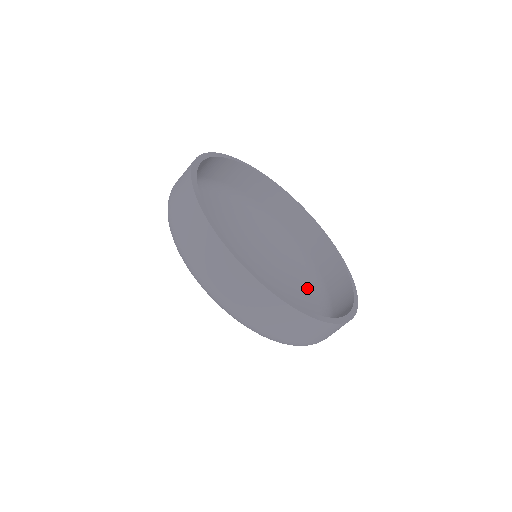
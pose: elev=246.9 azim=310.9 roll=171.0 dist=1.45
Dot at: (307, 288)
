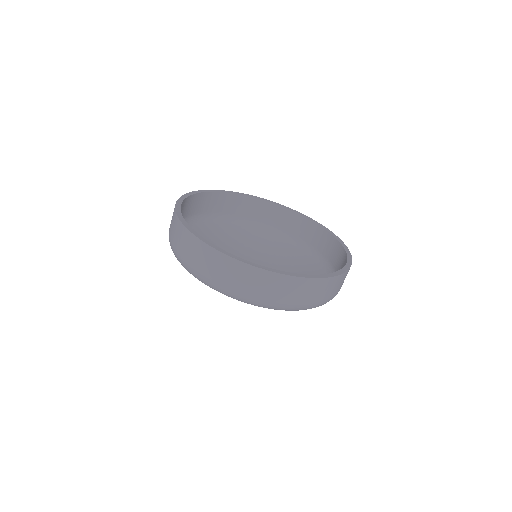
Dot at: (316, 272)
